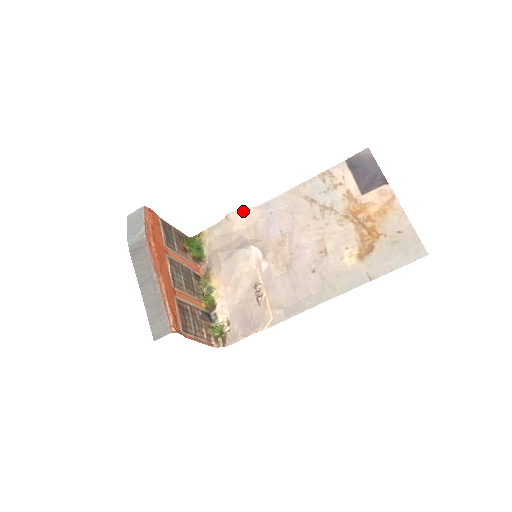
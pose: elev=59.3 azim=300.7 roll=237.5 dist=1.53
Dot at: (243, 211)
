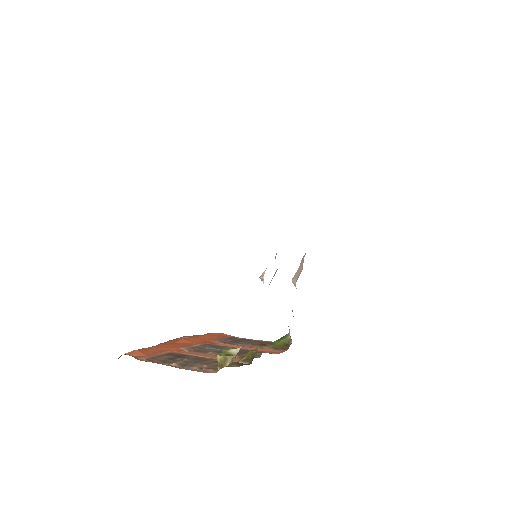
Dot at: (301, 264)
